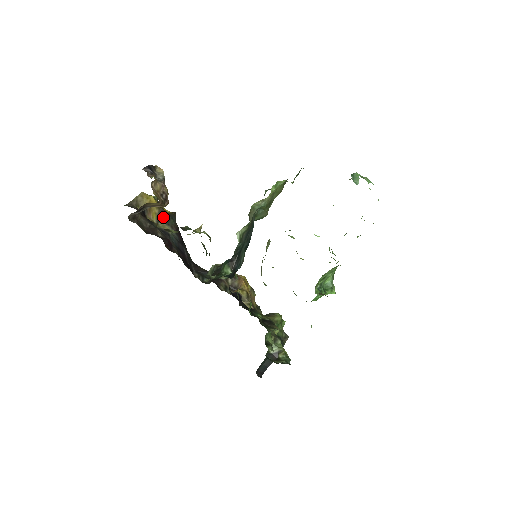
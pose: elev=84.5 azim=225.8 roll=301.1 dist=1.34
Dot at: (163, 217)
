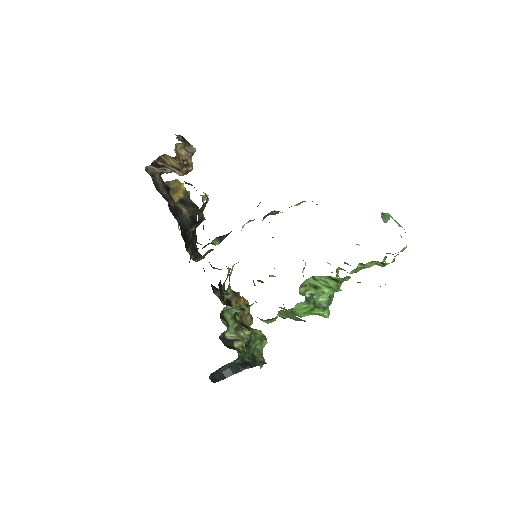
Dot at: (185, 202)
